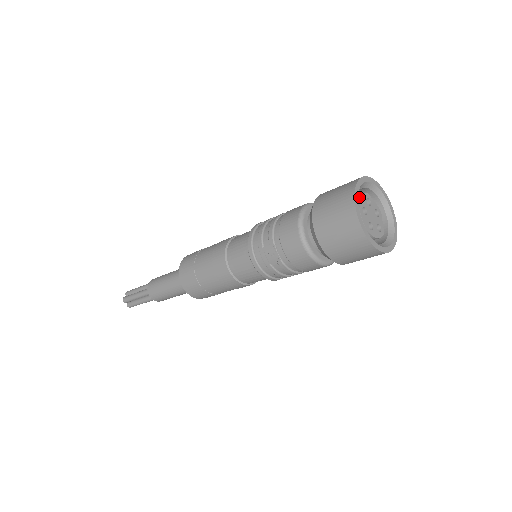
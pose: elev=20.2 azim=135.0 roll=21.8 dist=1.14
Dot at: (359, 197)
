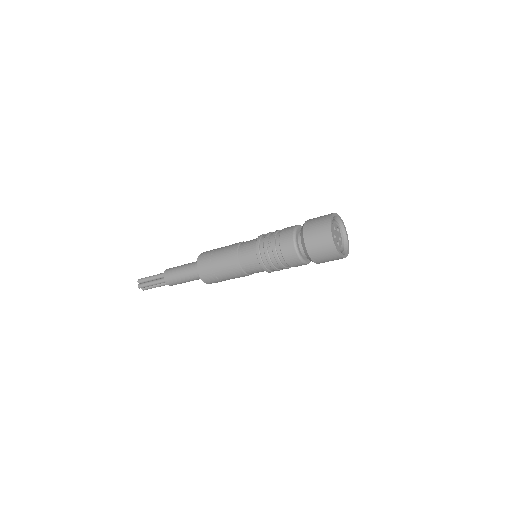
Dot at: (334, 223)
